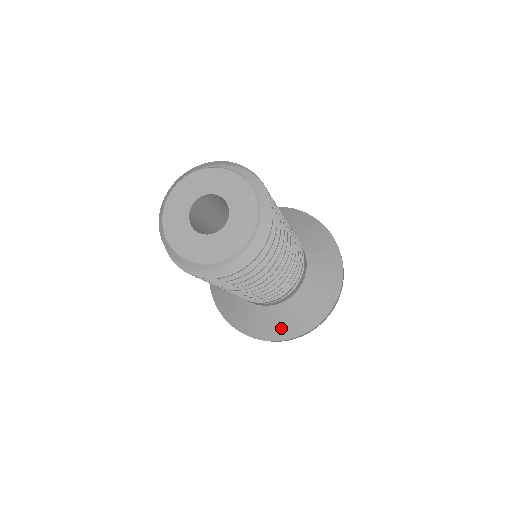
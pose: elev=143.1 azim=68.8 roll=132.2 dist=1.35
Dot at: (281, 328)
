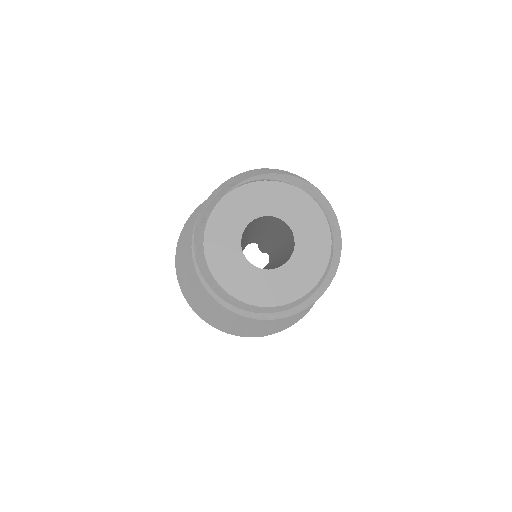
Dot at: (282, 319)
